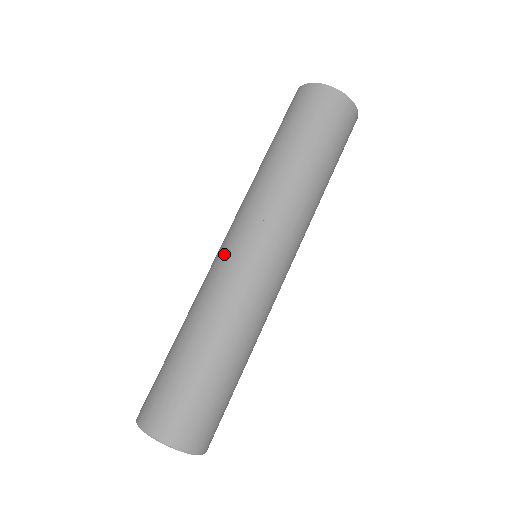
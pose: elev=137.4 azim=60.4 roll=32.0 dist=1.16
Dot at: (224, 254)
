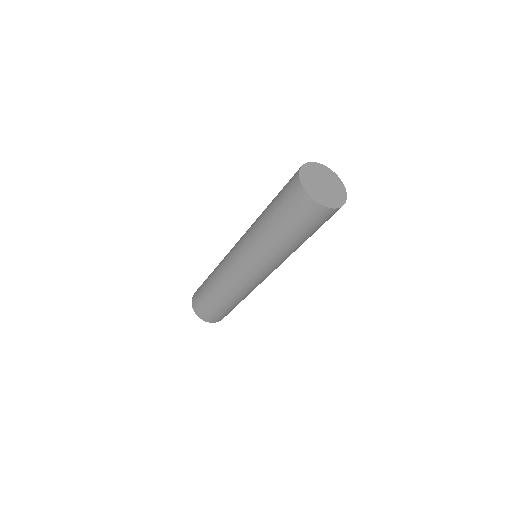
Dot at: (232, 263)
